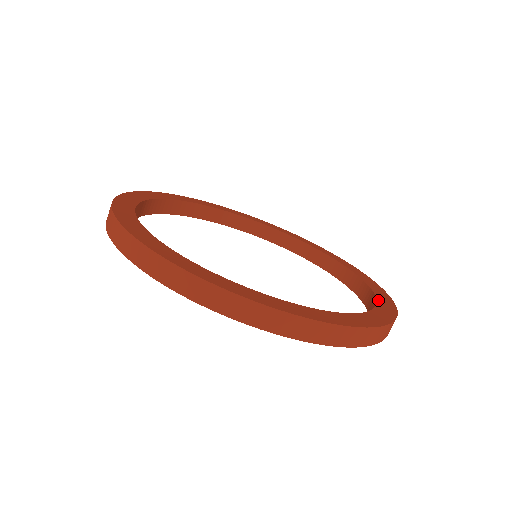
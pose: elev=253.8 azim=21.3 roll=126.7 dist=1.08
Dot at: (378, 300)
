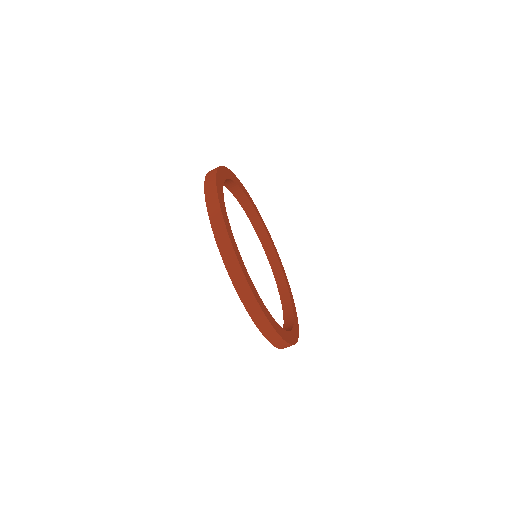
Dot at: (276, 322)
